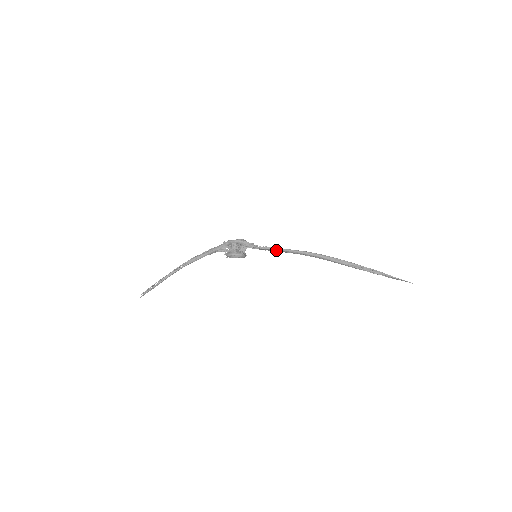
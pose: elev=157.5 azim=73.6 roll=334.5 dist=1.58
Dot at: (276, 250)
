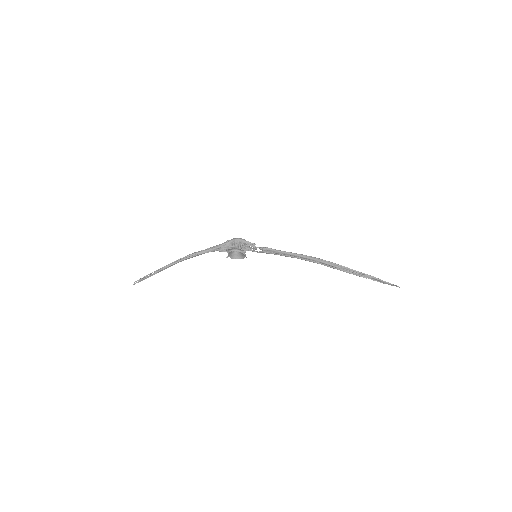
Dot at: (276, 252)
